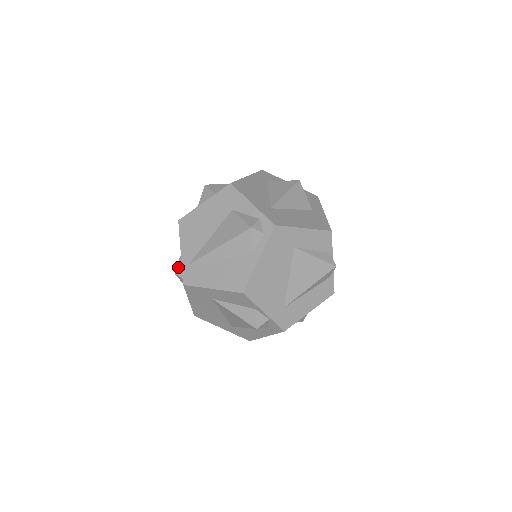
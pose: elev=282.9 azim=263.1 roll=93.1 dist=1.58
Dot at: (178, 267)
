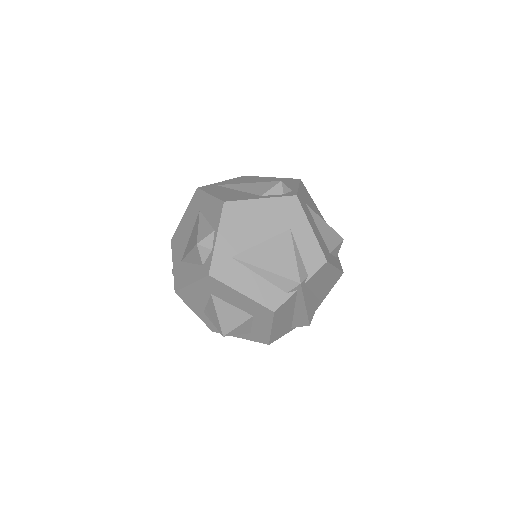
Dot at: occluded
